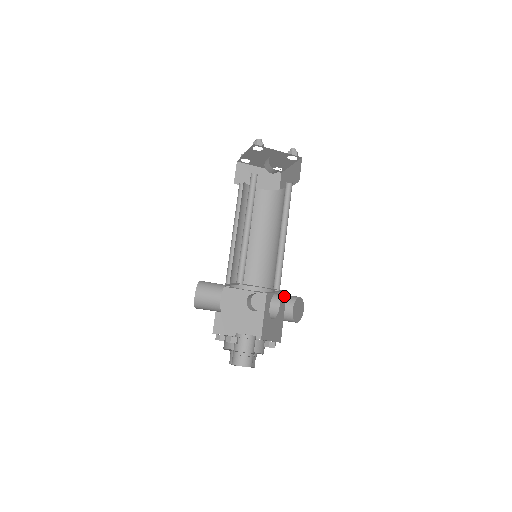
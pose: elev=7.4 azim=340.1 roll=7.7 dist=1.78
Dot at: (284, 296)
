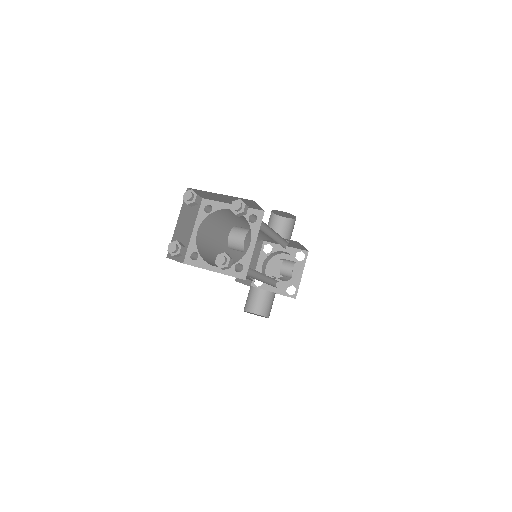
Dot at: (296, 242)
